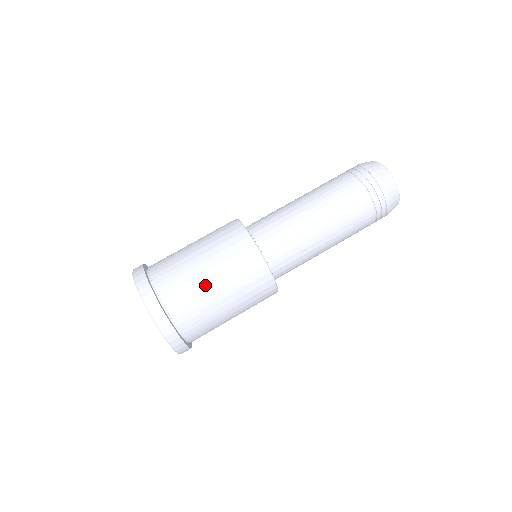
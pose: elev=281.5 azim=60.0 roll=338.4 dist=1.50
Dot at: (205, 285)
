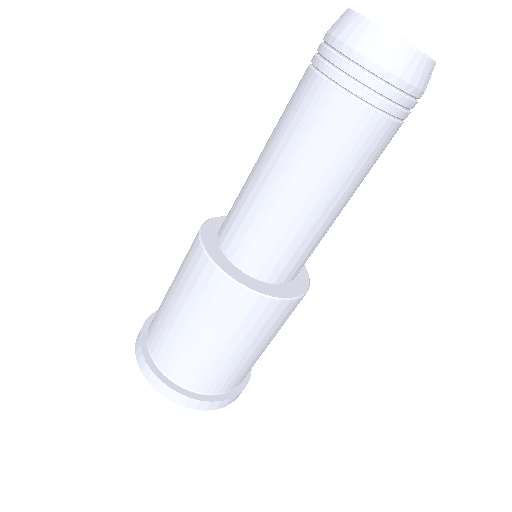
Dot at: (260, 354)
